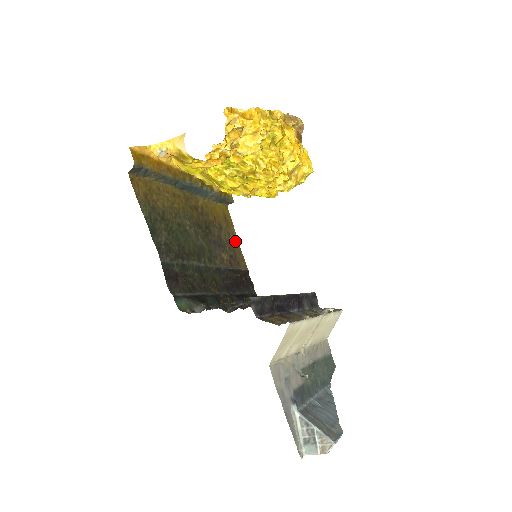
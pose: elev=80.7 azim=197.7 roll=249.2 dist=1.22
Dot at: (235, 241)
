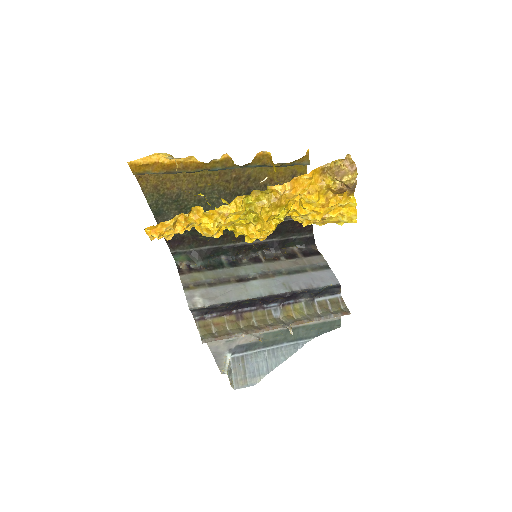
Dot at: occluded
